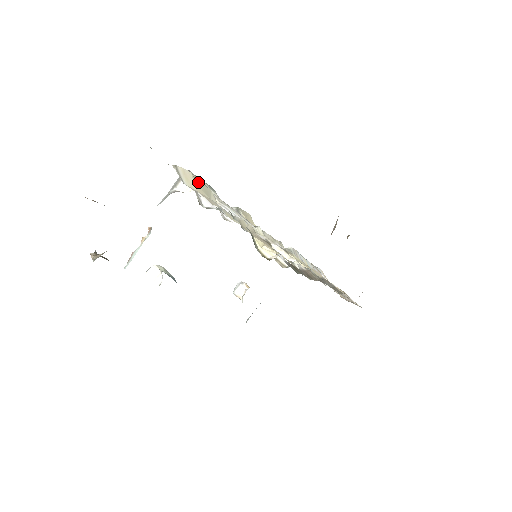
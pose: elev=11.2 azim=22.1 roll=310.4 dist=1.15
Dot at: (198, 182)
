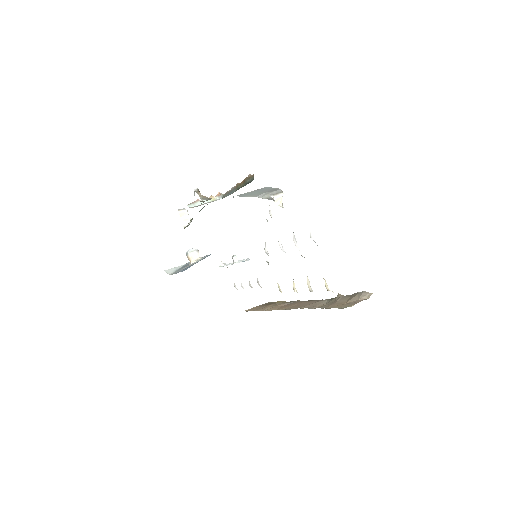
Dot at: occluded
